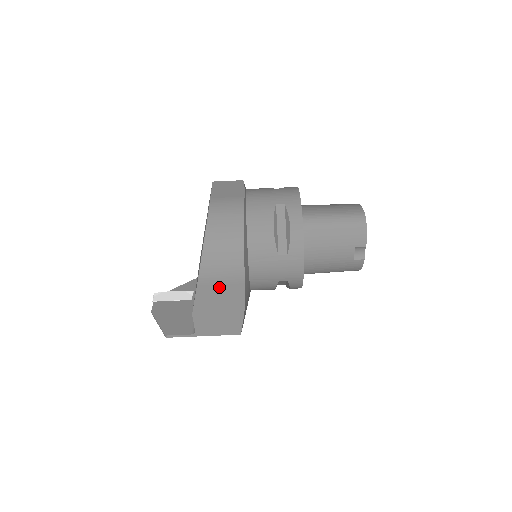
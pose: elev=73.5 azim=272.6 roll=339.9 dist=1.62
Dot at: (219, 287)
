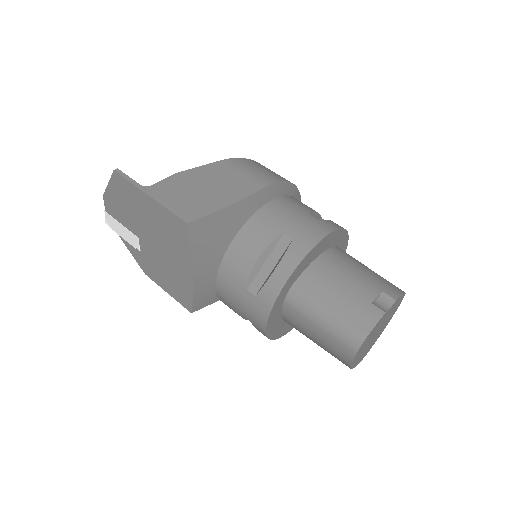
Dot at: (236, 174)
